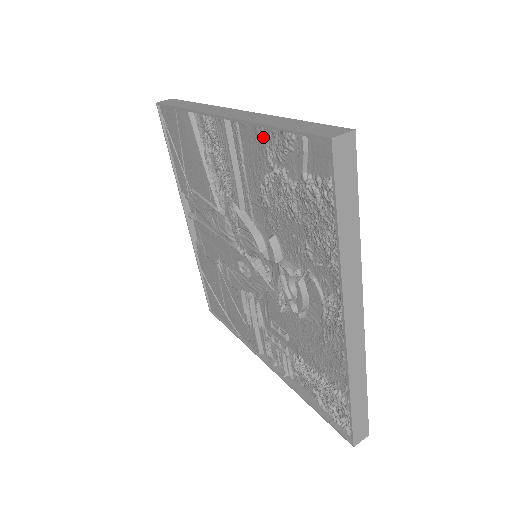
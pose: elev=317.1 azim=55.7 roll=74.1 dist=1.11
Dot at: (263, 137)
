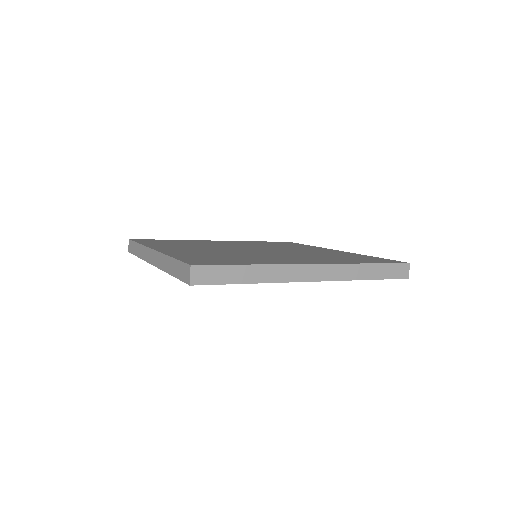
Dot at: occluded
